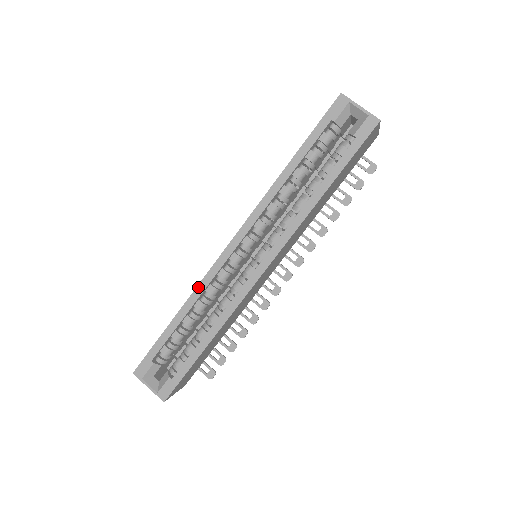
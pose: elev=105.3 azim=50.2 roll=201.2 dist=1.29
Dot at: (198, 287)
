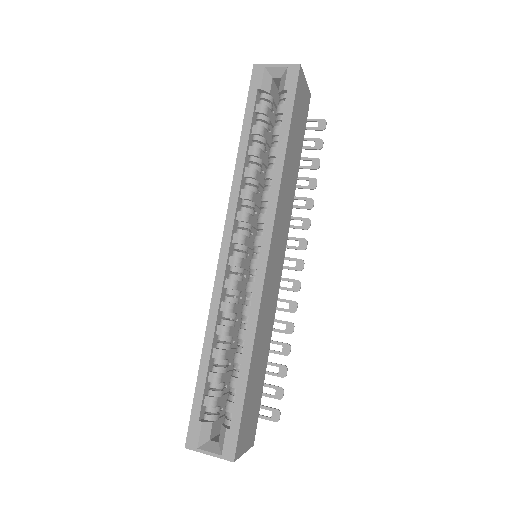
Dot at: (210, 310)
